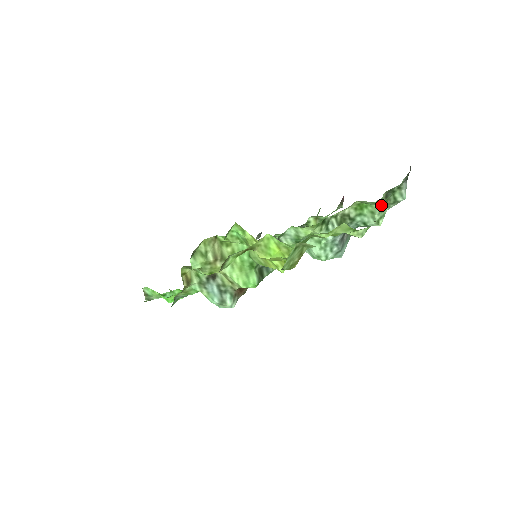
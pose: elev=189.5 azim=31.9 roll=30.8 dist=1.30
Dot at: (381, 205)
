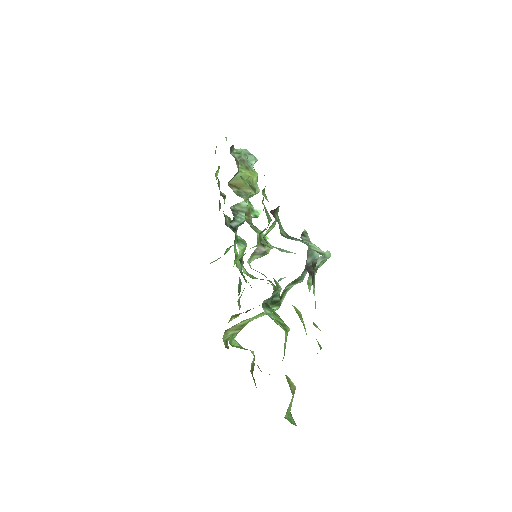
Dot at: occluded
